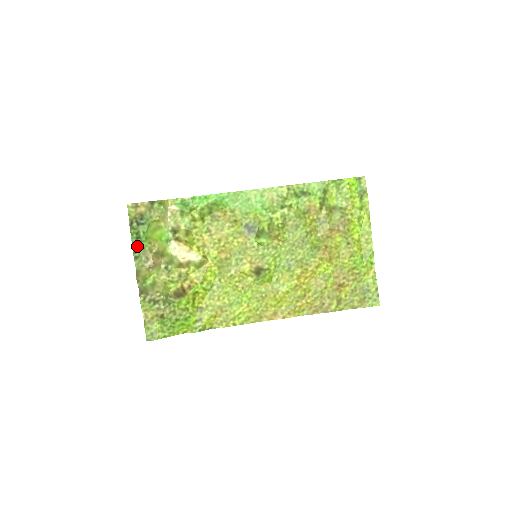
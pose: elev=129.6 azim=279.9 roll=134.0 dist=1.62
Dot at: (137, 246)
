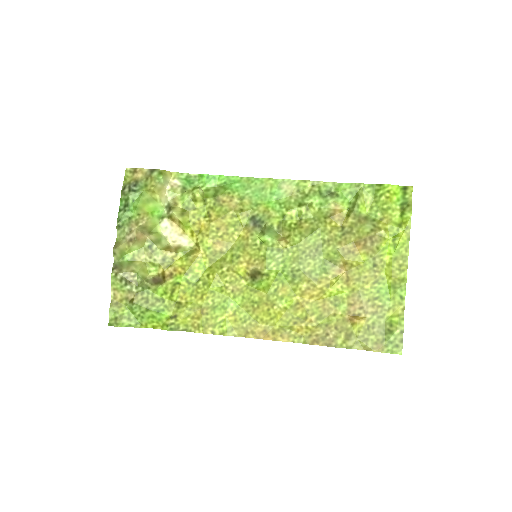
Dot at: (123, 214)
